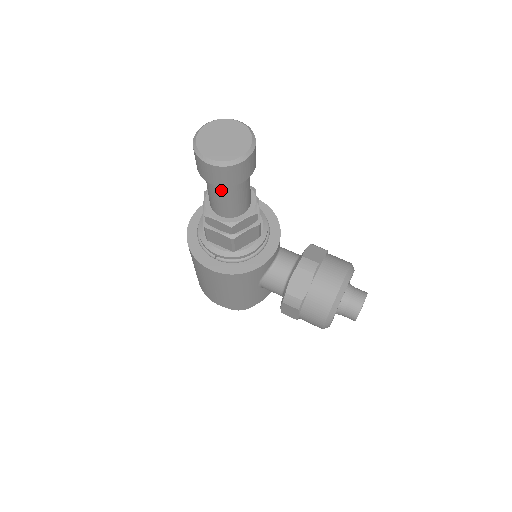
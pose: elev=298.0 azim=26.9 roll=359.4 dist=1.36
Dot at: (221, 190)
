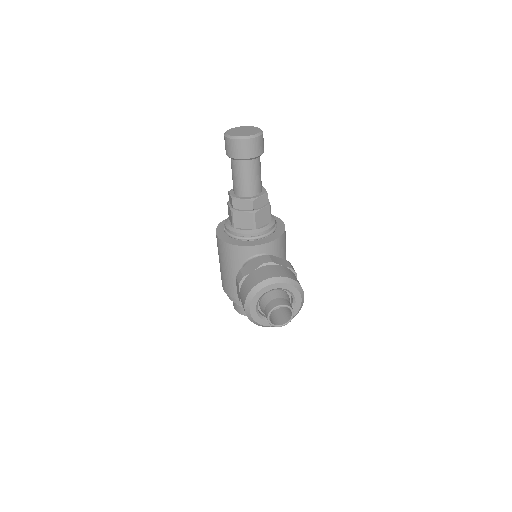
Dot at: (232, 165)
